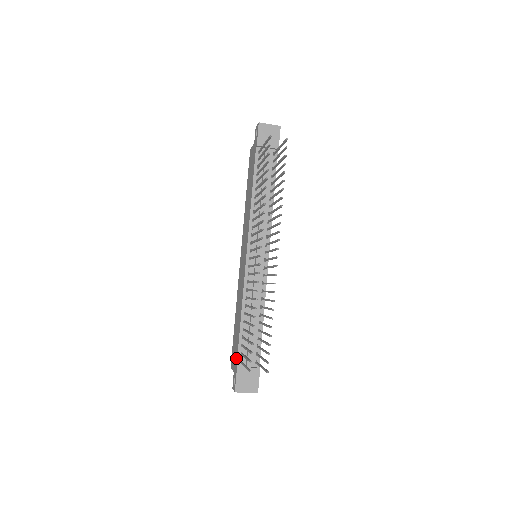
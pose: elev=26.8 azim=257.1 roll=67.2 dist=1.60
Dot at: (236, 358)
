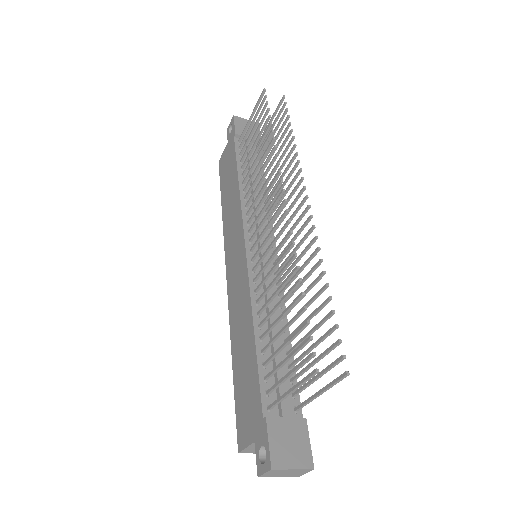
Dot at: (257, 406)
